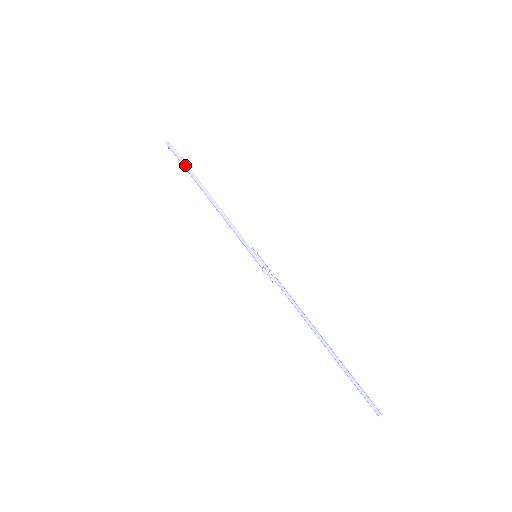
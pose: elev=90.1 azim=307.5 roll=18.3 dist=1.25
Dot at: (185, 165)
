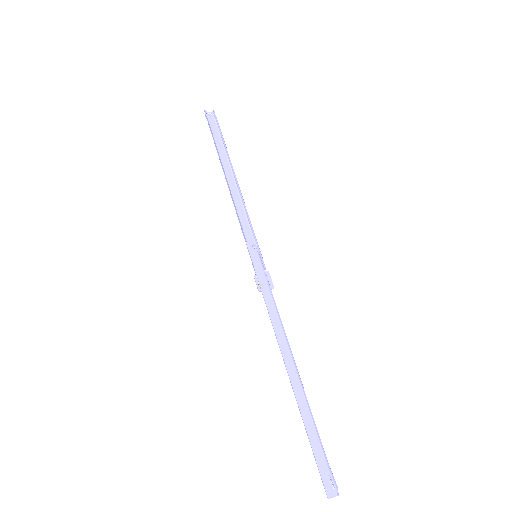
Dot at: (214, 140)
